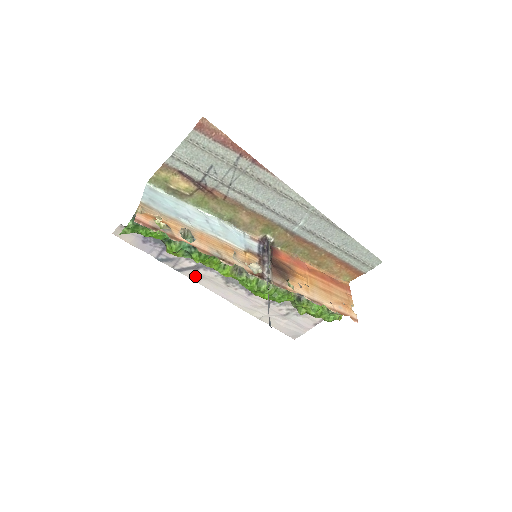
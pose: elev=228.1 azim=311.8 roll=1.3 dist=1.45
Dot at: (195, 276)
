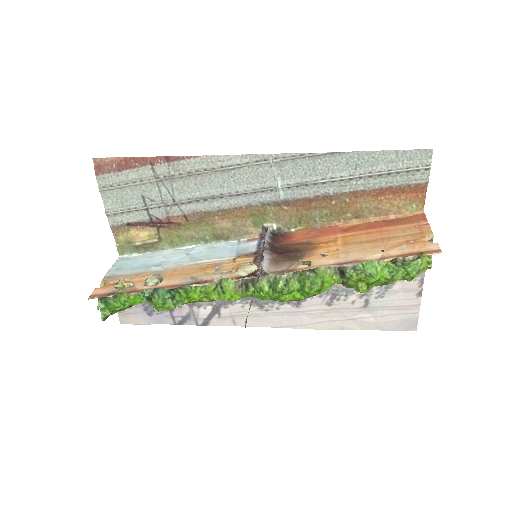
Dot at: (225, 320)
